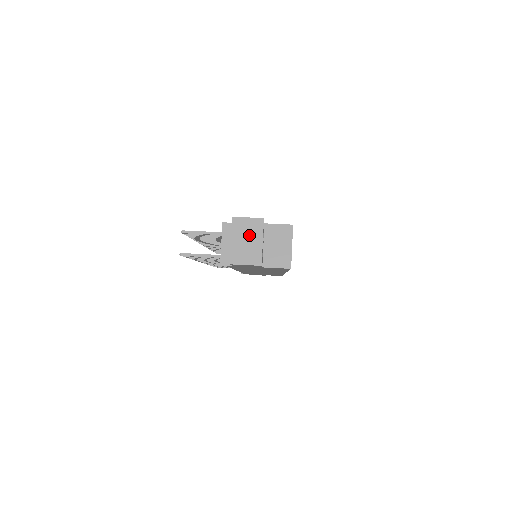
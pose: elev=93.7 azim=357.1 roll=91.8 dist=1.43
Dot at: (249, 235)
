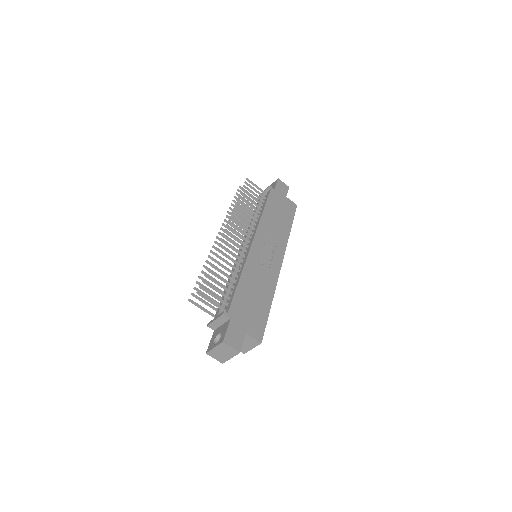
Dot at: (226, 352)
